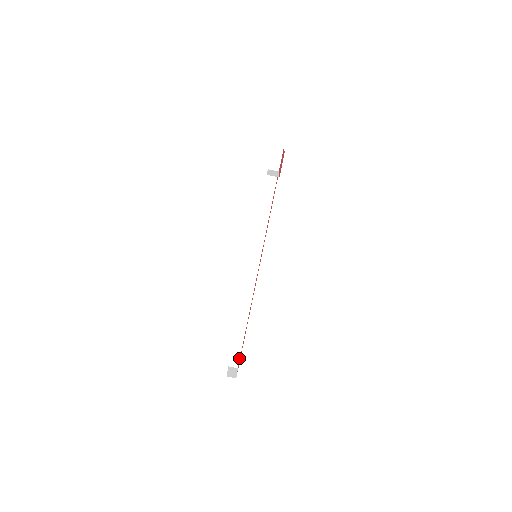
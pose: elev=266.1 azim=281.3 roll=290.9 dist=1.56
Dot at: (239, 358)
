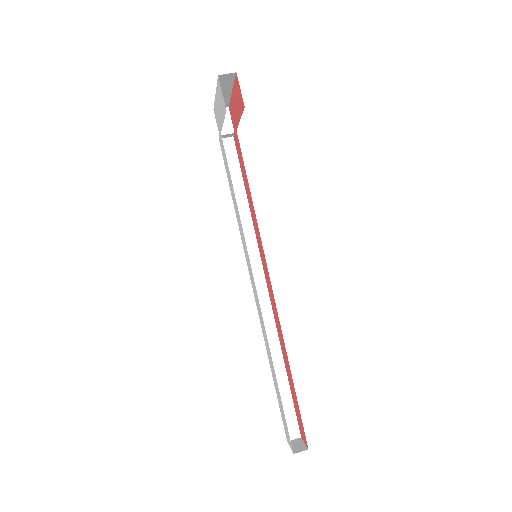
Dot at: (296, 421)
